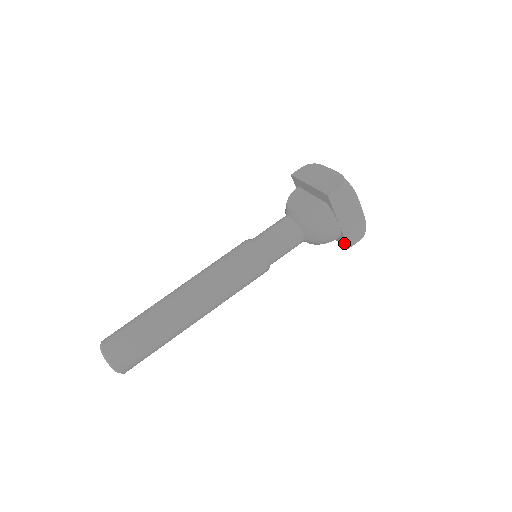
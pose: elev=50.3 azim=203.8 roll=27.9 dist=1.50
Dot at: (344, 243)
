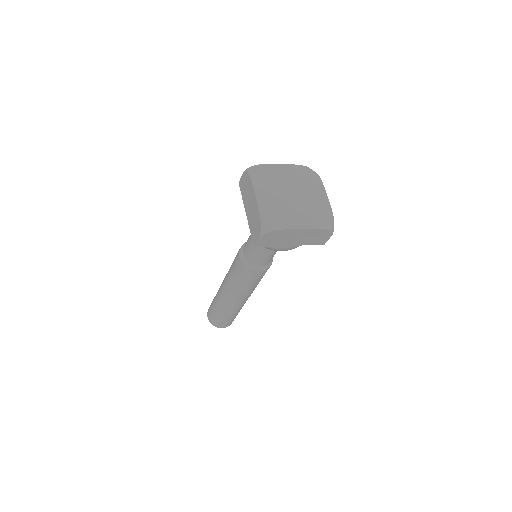
Dot at: occluded
